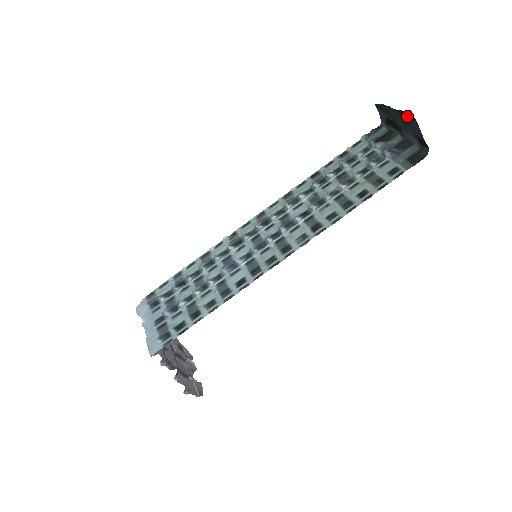
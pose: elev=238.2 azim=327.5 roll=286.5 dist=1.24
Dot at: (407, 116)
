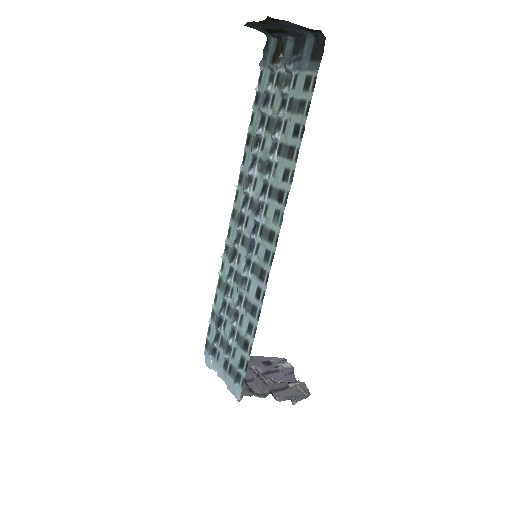
Dot at: (272, 21)
